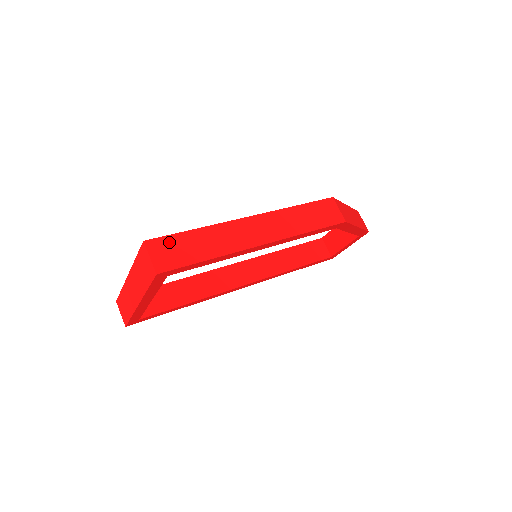
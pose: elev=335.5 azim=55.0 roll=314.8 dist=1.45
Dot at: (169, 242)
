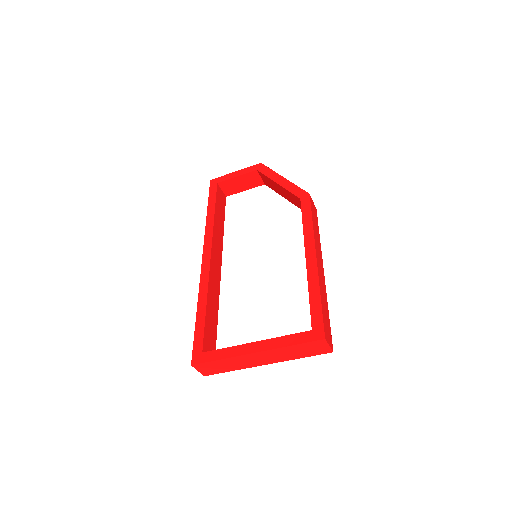
Dot at: (325, 324)
